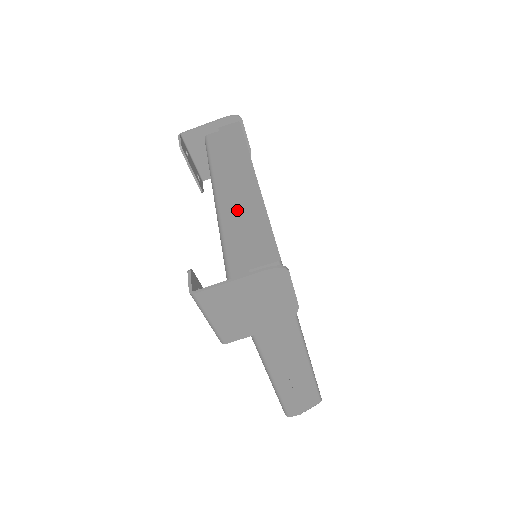
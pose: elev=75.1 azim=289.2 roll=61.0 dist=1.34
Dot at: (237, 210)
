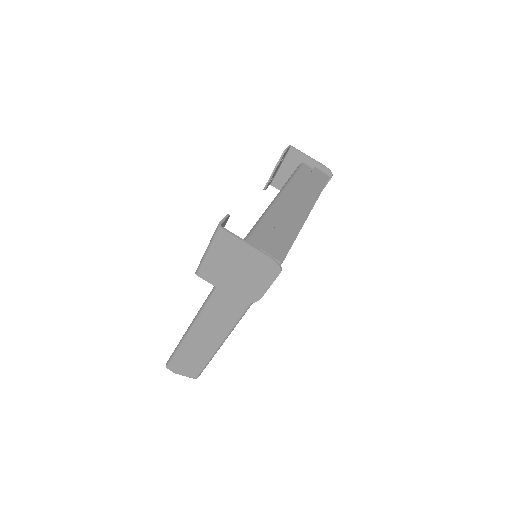
Dot at: (283, 216)
